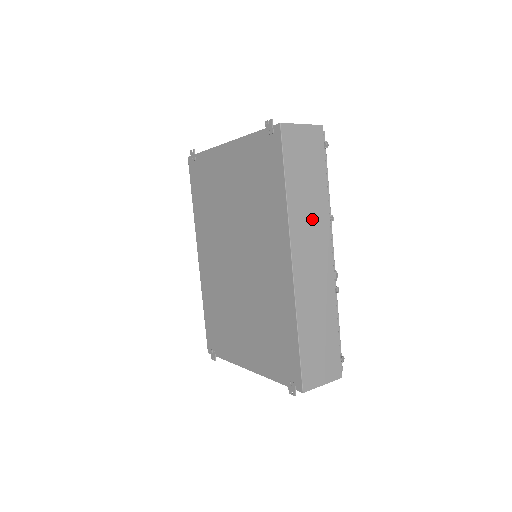
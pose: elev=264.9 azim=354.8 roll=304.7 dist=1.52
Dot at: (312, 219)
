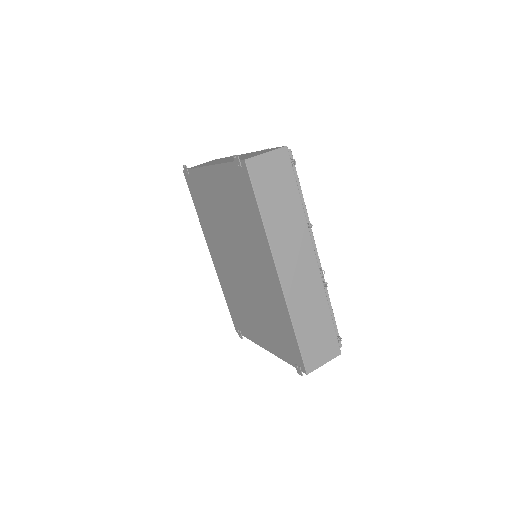
Dot at: (291, 233)
